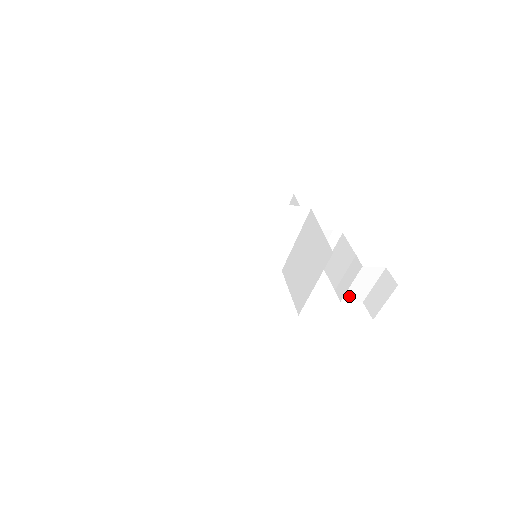
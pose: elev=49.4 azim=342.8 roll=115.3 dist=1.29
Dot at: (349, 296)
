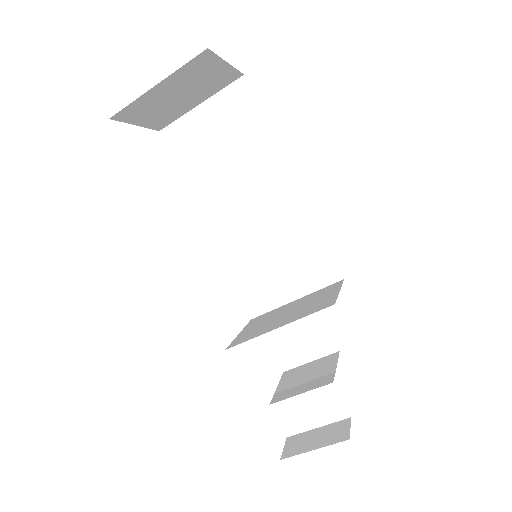
Dot at: (284, 409)
